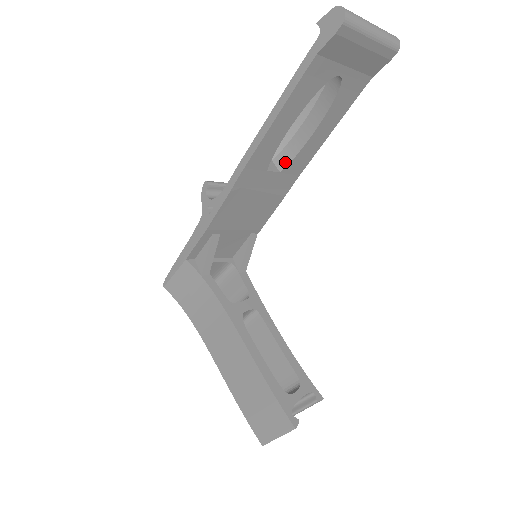
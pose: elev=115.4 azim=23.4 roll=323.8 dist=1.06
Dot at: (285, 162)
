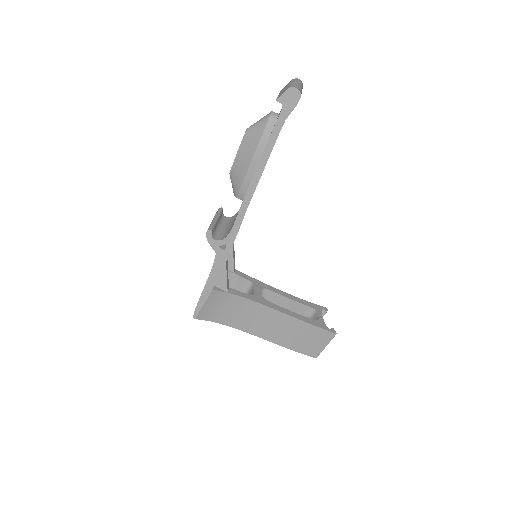
Dot at: occluded
